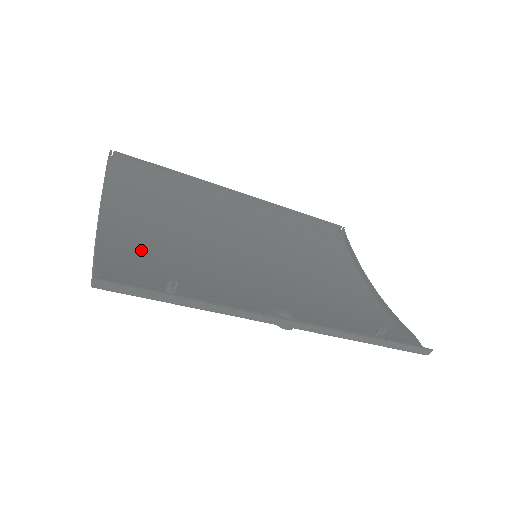
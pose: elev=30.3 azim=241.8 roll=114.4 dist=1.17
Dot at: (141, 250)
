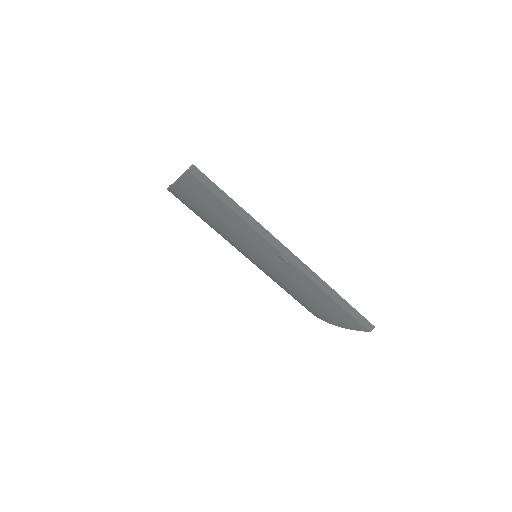
Dot at: occluded
